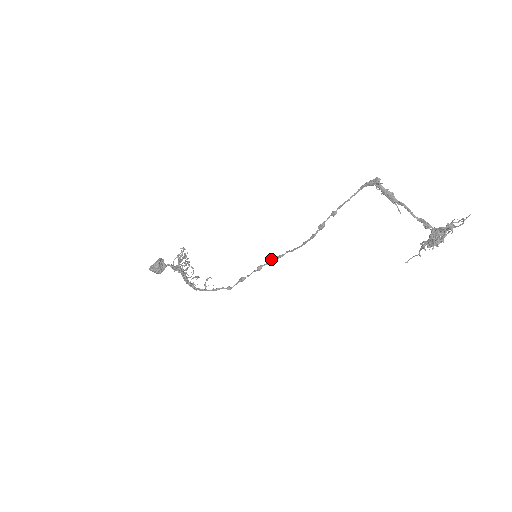
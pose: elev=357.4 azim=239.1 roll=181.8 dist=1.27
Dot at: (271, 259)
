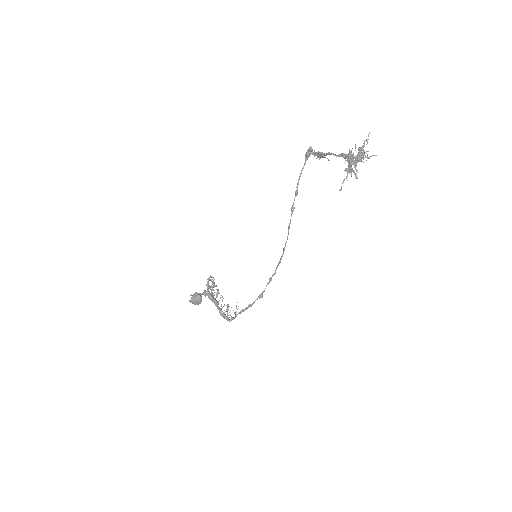
Dot at: (276, 267)
